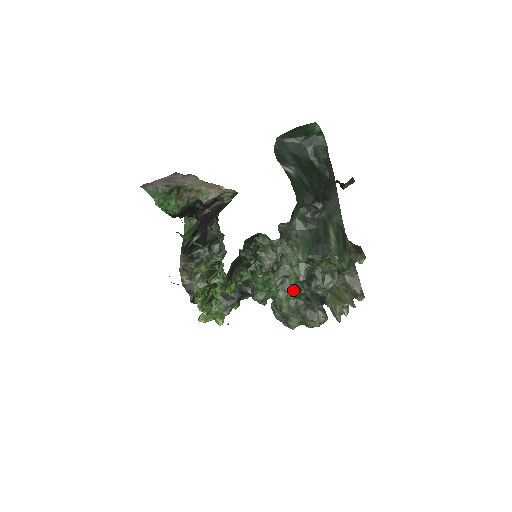
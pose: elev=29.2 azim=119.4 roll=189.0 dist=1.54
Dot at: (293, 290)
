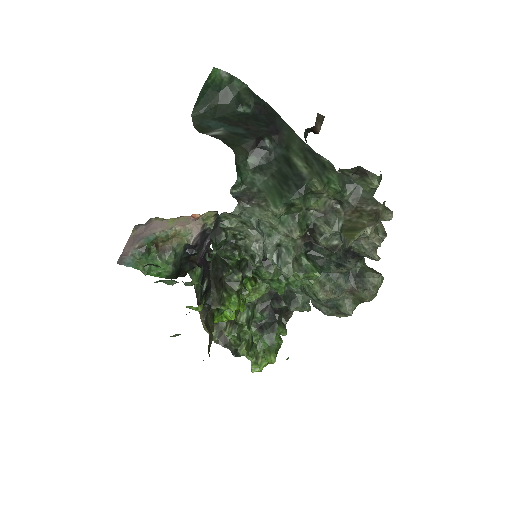
Dot at: (313, 265)
